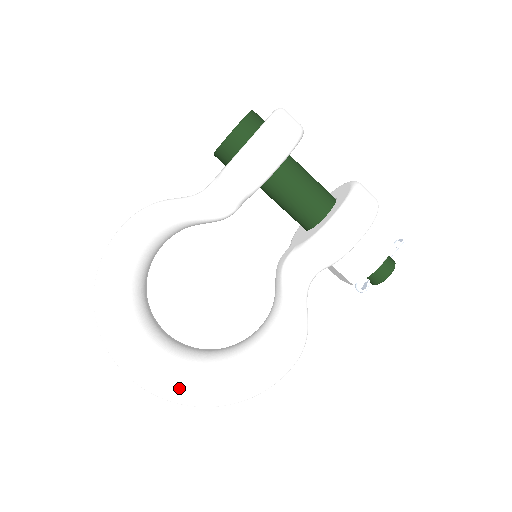
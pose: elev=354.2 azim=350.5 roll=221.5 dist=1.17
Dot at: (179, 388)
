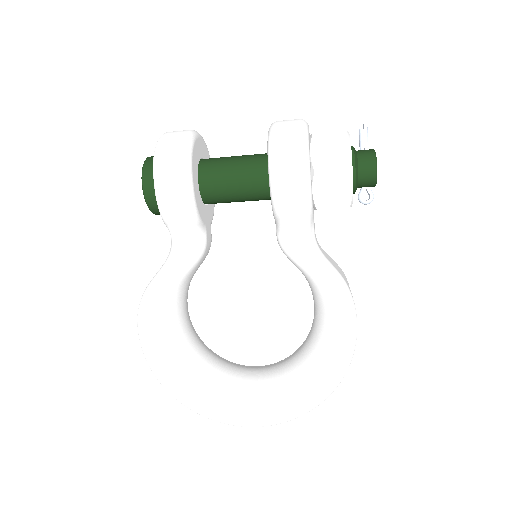
Dot at: (280, 409)
